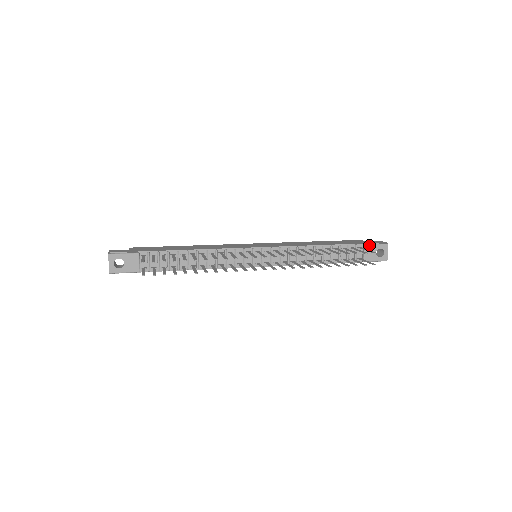
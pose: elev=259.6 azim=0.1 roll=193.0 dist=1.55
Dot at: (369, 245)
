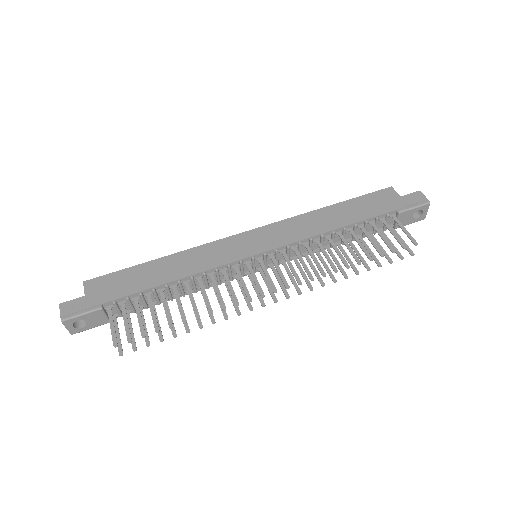
Dot at: (405, 211)
